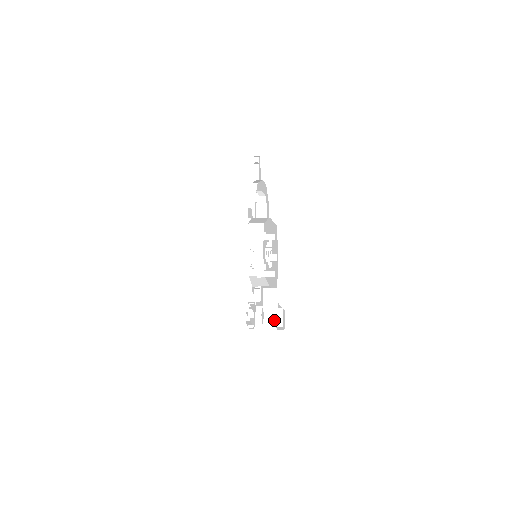
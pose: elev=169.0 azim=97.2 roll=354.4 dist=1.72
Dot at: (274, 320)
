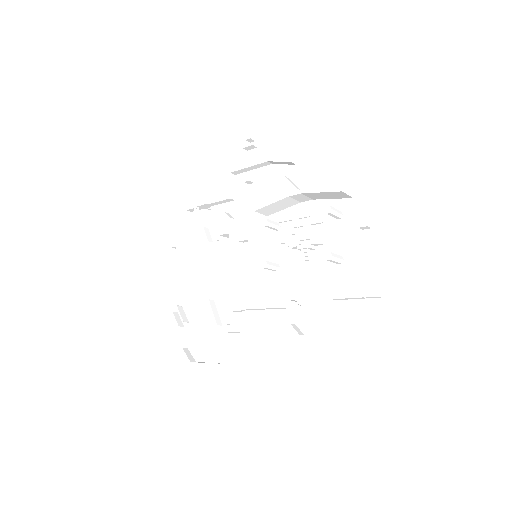
Dot at: occluded
